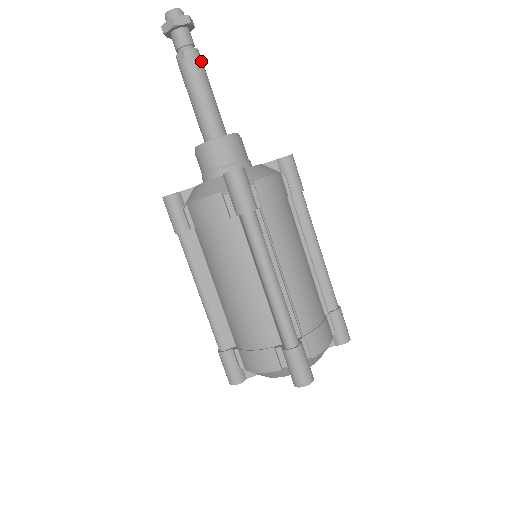
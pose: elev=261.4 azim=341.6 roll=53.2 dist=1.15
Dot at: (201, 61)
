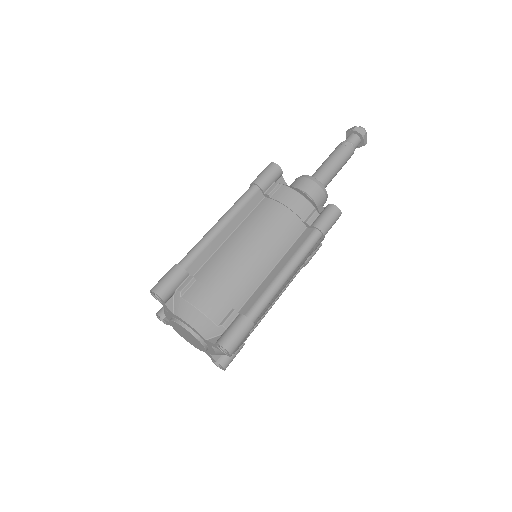
Dot at: occluded
